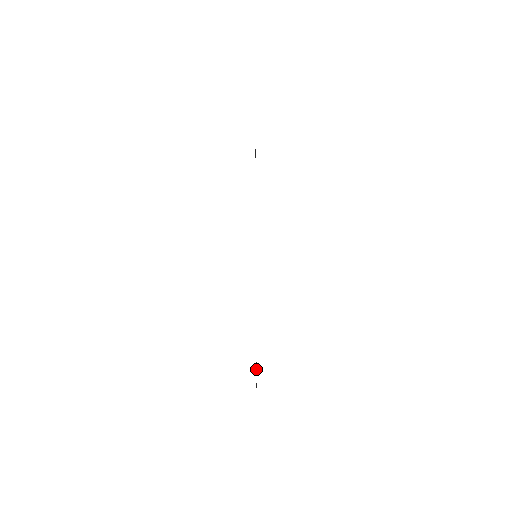
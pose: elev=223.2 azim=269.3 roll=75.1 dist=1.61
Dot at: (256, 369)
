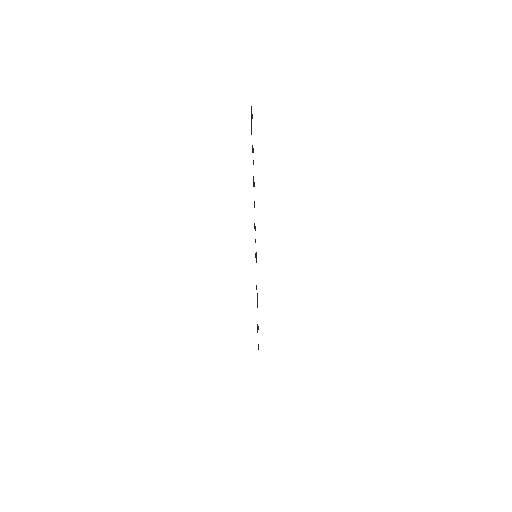
Dot at: occluded
